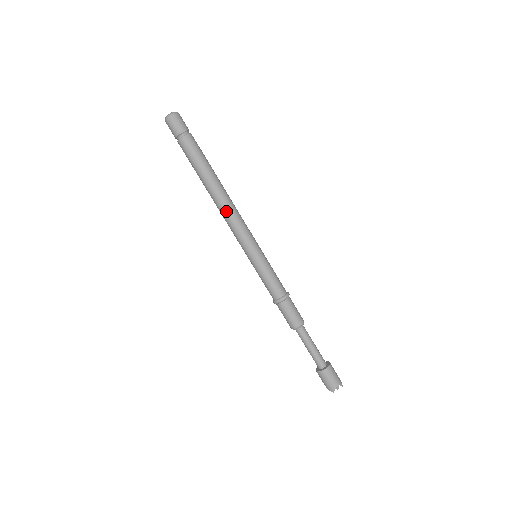
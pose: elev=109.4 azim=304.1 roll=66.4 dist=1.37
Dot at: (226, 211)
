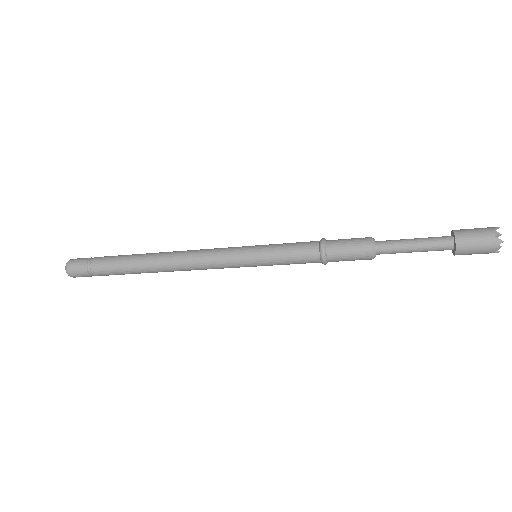
Dot at: (184, 260)
